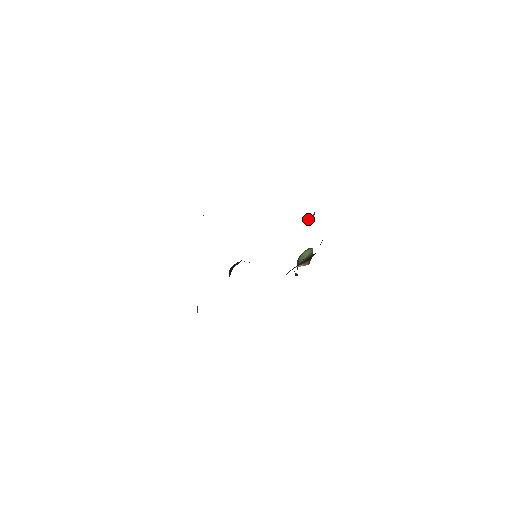
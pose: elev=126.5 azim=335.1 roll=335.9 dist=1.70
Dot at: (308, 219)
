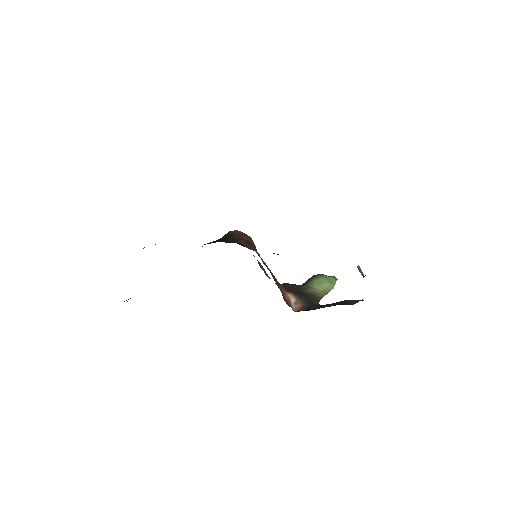
Dot at: (358, 268)
